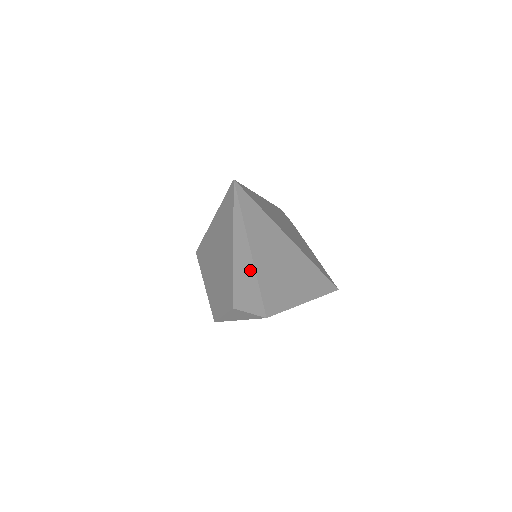
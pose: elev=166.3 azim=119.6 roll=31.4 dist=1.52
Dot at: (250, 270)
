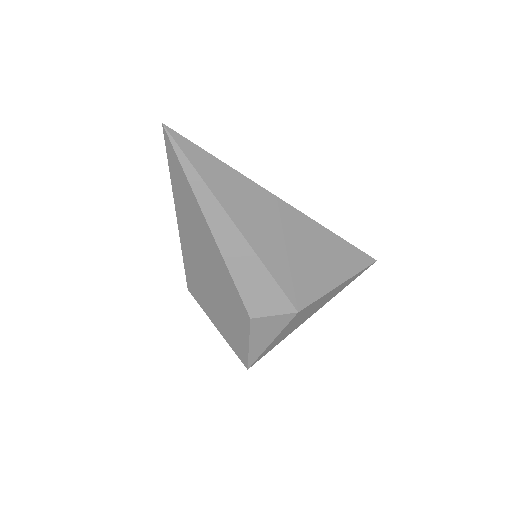
Dot at: (243, 247)
